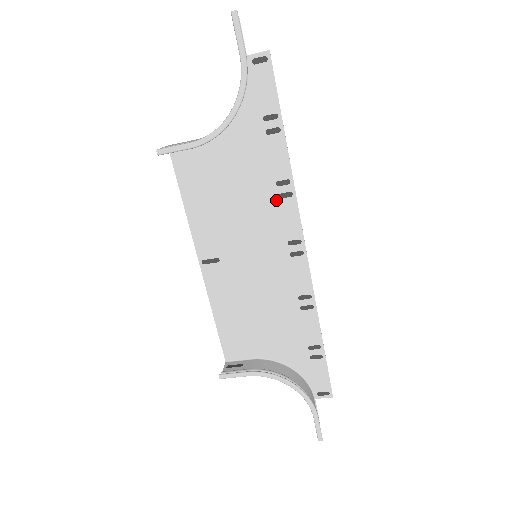
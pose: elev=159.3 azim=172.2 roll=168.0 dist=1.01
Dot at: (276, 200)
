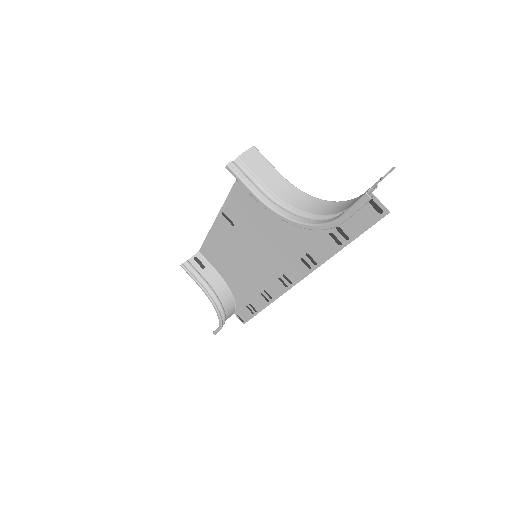
Dot at: (298, 257)
